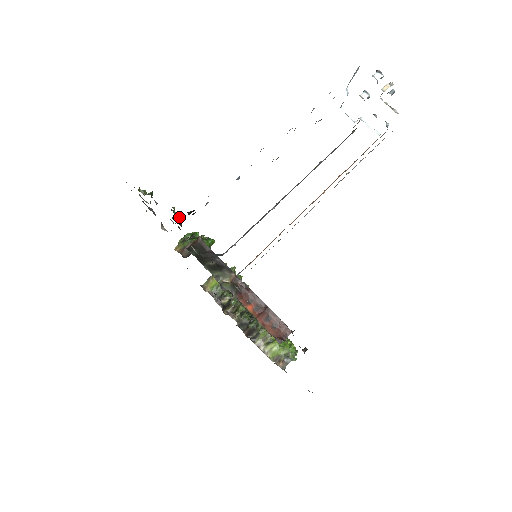
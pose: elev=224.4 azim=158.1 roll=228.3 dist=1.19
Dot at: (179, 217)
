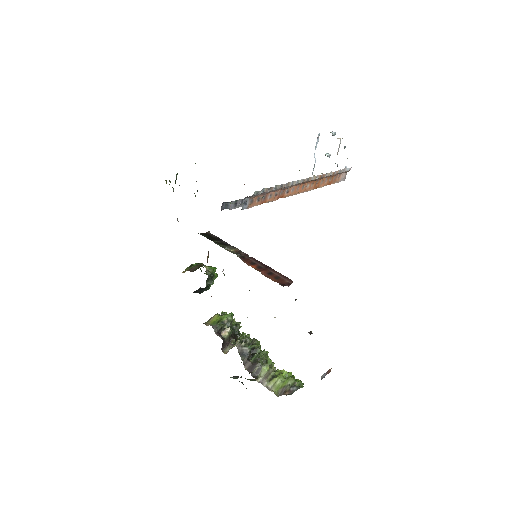
Dot at: occluded
